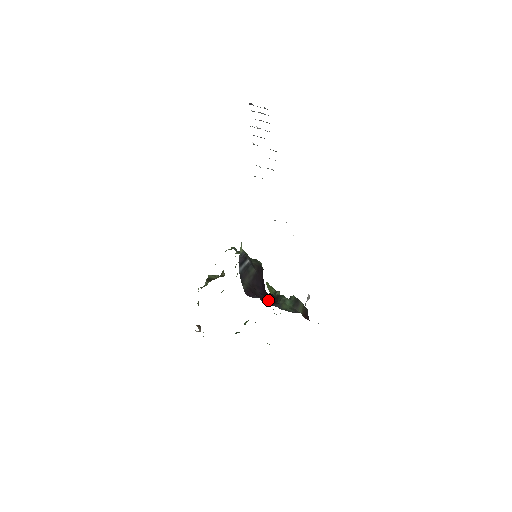
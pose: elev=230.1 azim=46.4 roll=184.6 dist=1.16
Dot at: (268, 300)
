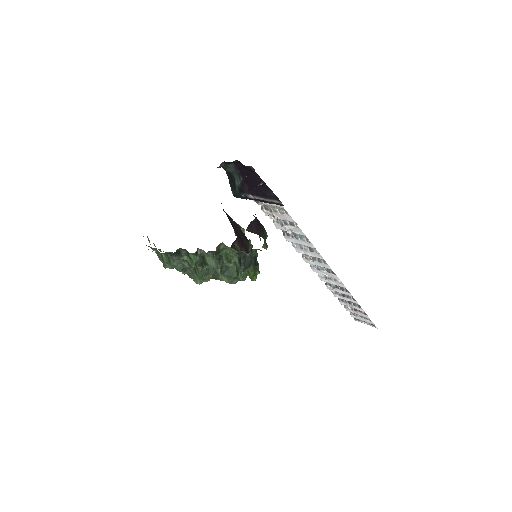
Dot at: occluded
